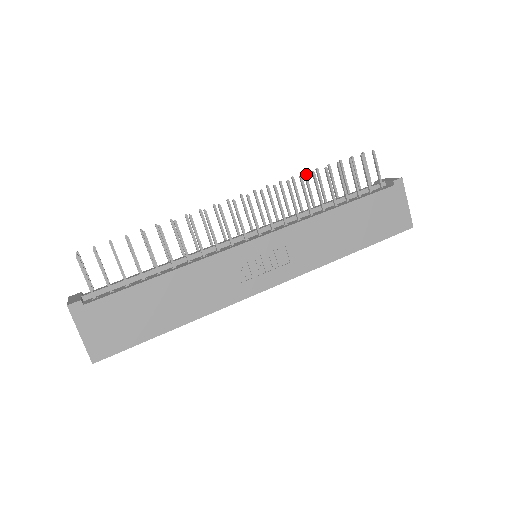
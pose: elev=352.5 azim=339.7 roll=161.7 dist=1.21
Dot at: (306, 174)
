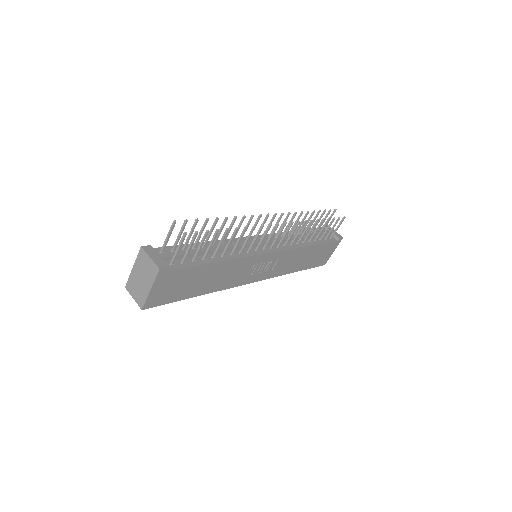
Dot at: occluded
